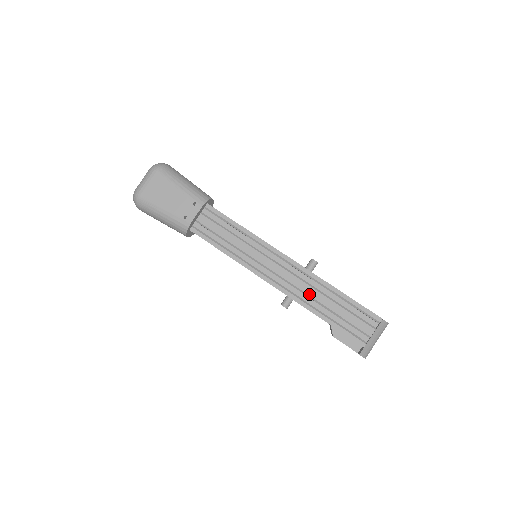
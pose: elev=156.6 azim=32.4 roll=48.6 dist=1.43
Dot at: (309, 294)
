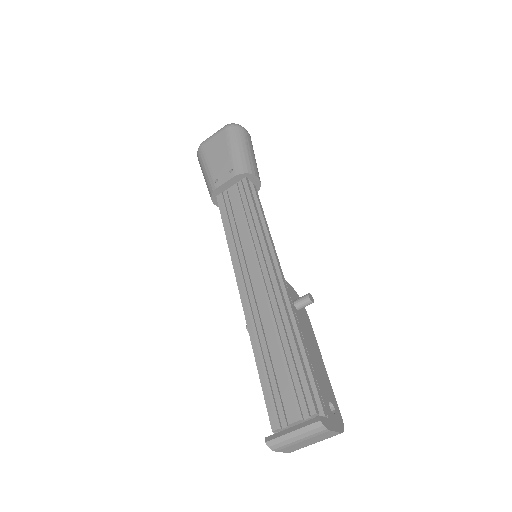
Dot at: (264, 324)
